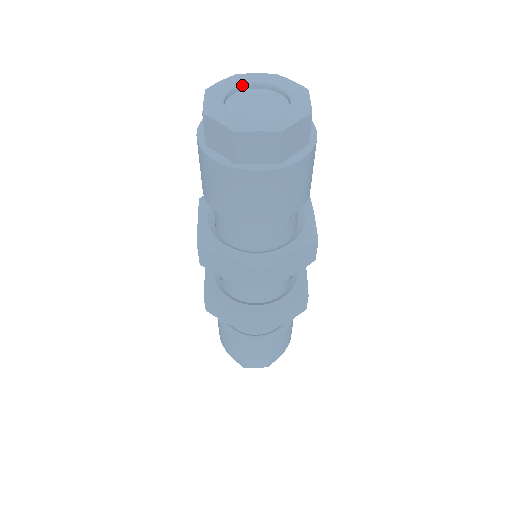
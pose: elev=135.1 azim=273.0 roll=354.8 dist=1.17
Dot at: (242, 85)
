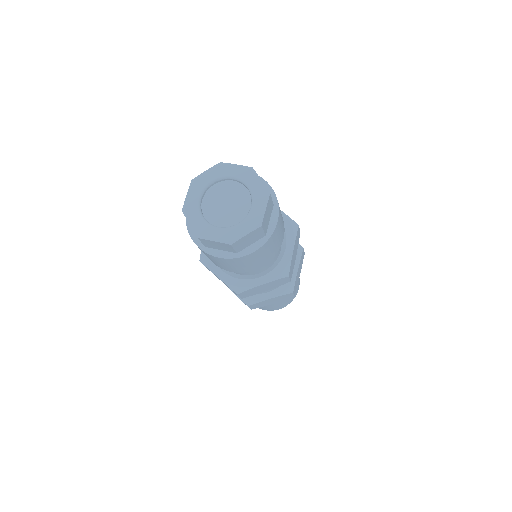
Dot at: (221, 179)
